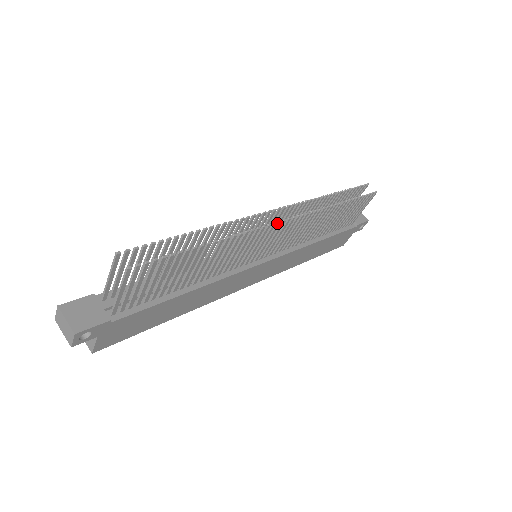
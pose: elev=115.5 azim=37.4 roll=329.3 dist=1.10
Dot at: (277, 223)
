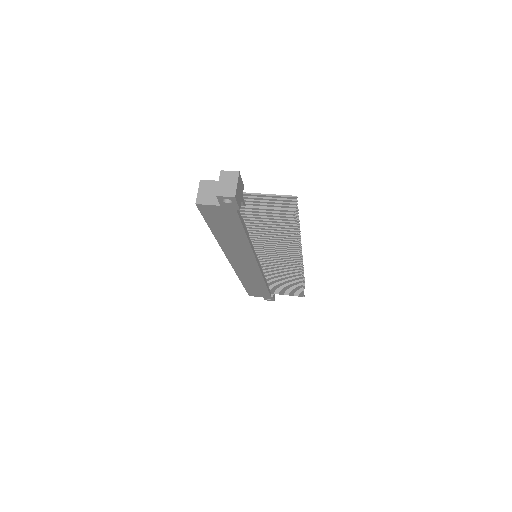
Dot at: (299, 262)
